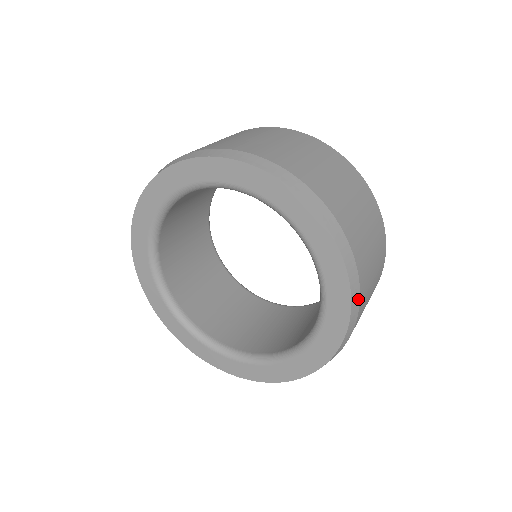
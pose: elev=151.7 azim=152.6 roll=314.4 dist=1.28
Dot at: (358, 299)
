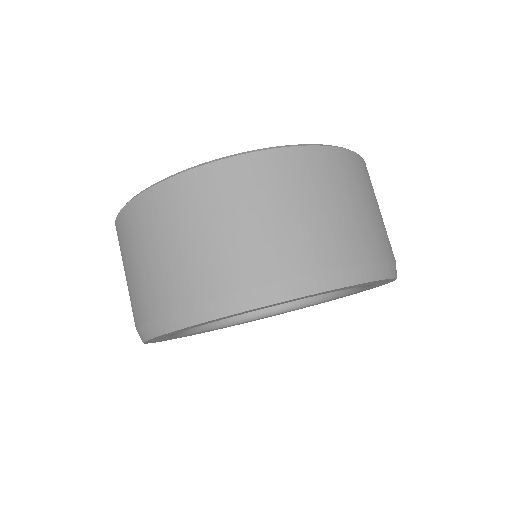
Dot at: (370, 267)
